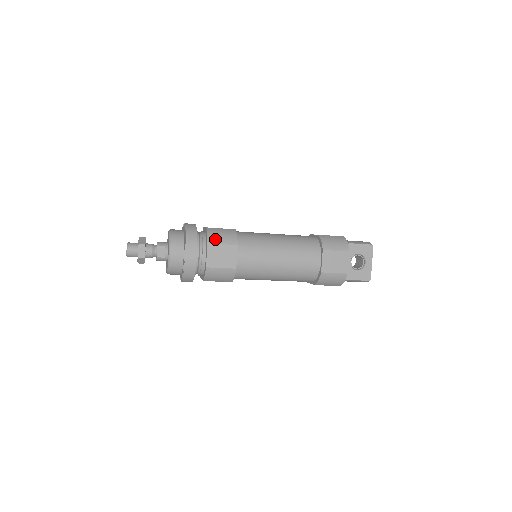
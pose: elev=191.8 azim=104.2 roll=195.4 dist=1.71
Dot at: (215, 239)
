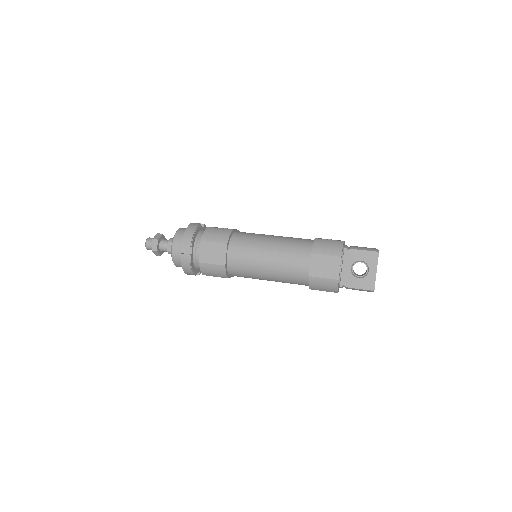
Dot at: (209, 237)
